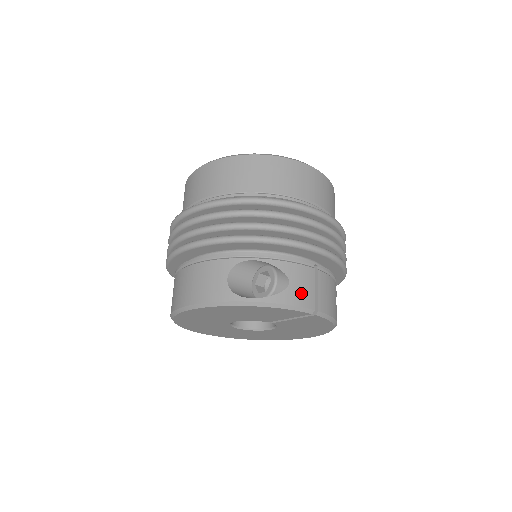
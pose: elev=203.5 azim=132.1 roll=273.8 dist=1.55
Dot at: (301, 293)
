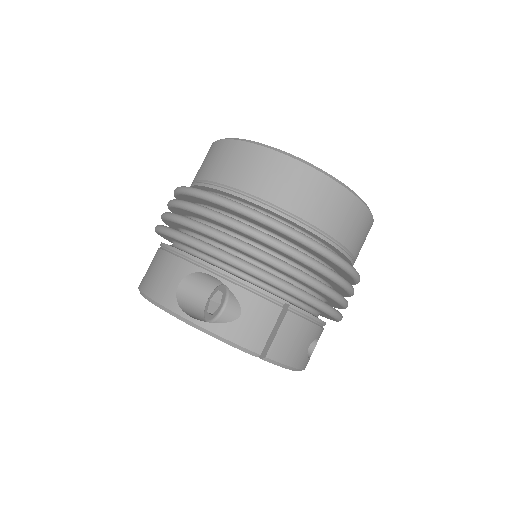
Dot at: (250, 332)
